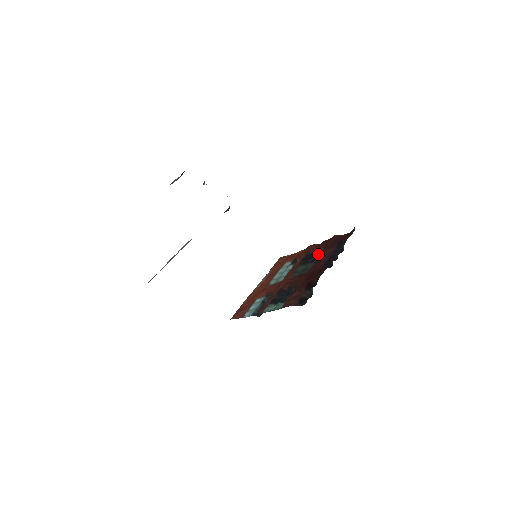
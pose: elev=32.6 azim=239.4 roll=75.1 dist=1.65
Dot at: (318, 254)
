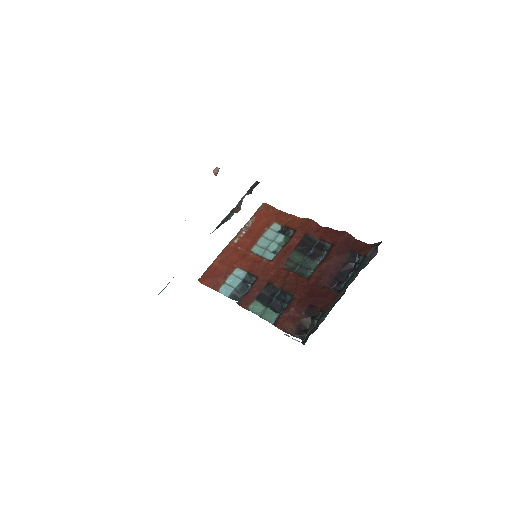
Dot at: (321, 249)
